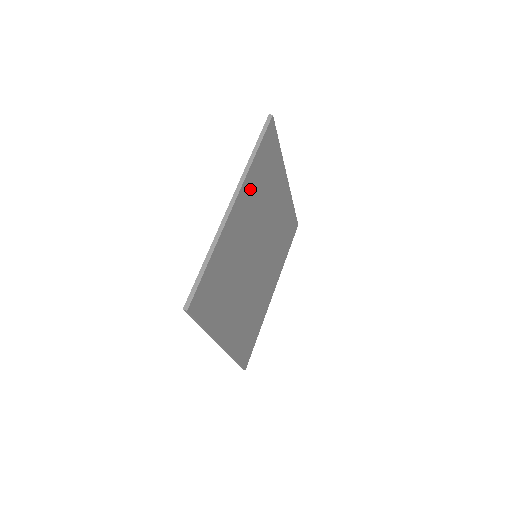
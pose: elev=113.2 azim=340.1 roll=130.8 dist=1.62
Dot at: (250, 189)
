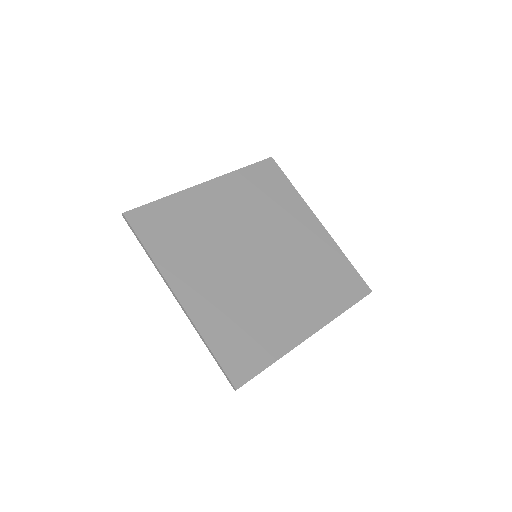
Dot at: (234, 187)
